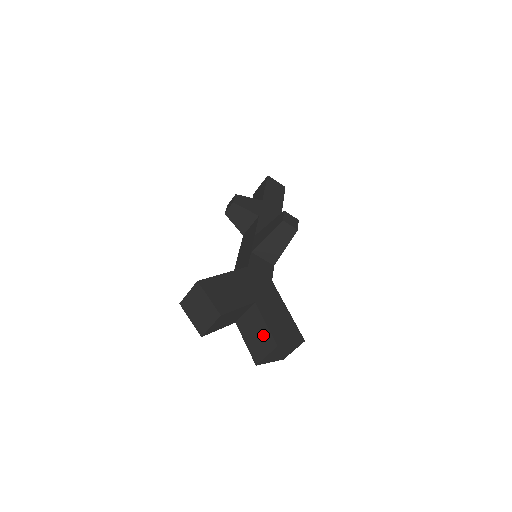
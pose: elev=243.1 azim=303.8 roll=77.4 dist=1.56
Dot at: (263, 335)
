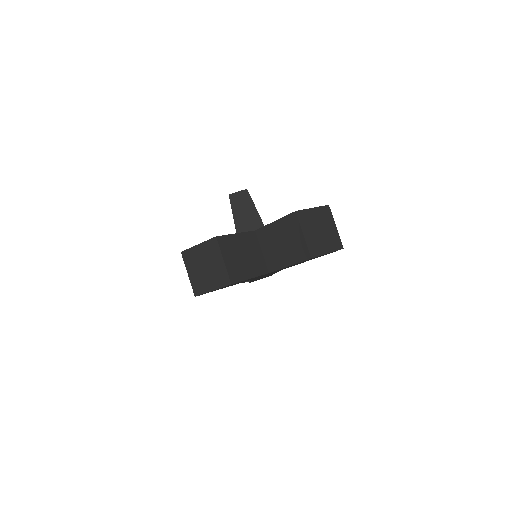
Dot at: (283, 231)
